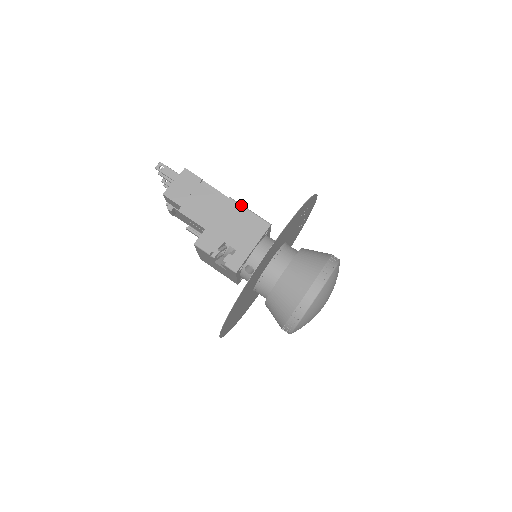
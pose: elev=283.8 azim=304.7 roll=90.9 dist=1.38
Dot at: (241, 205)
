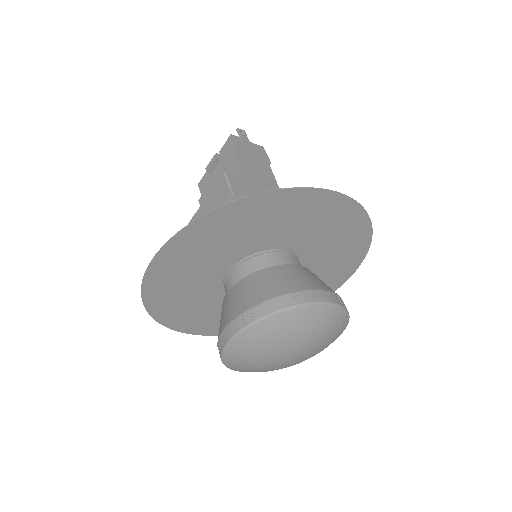
Dot at: occluded
